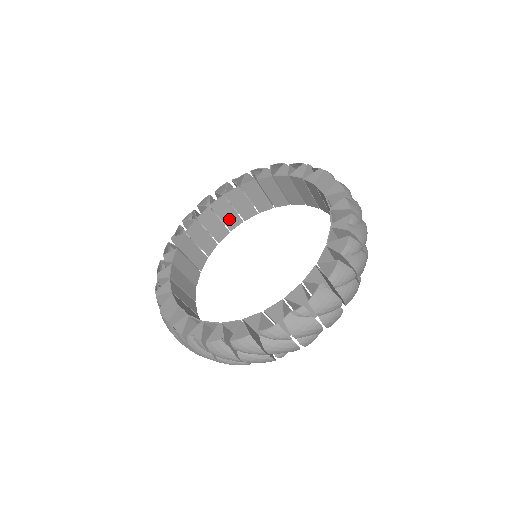
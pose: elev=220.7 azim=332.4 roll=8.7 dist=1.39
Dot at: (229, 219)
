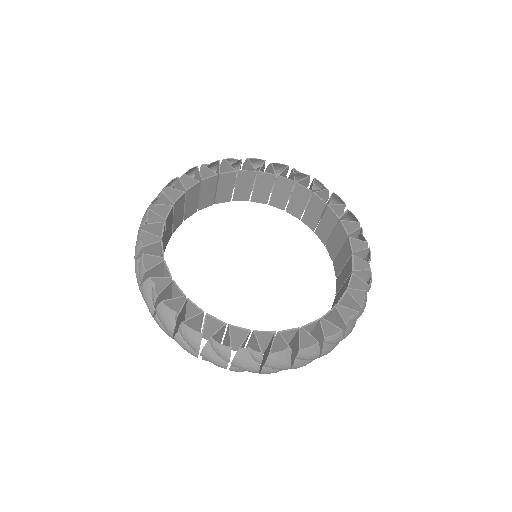
Dot at: (259, 193)
